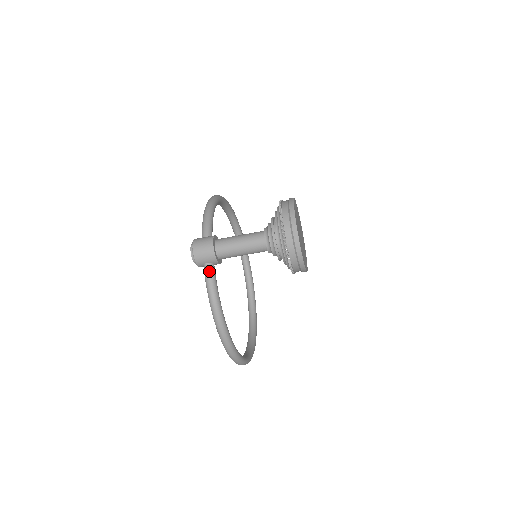
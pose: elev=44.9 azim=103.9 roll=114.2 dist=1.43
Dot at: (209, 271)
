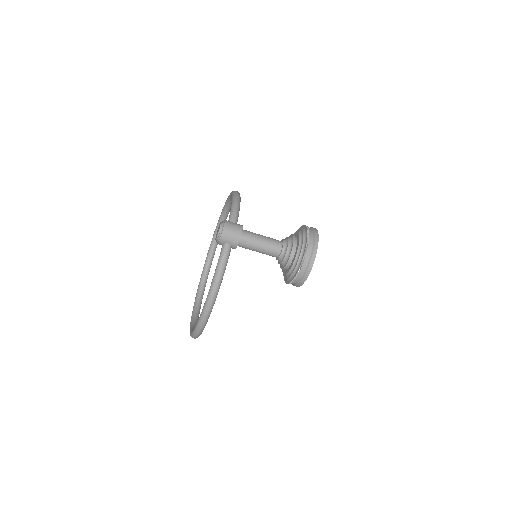
Dot at: (227, 251)
